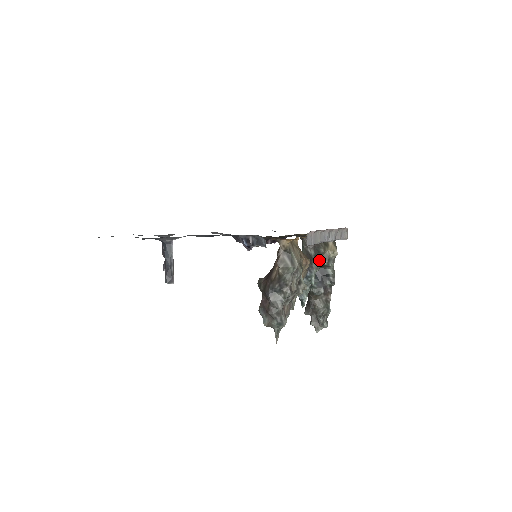
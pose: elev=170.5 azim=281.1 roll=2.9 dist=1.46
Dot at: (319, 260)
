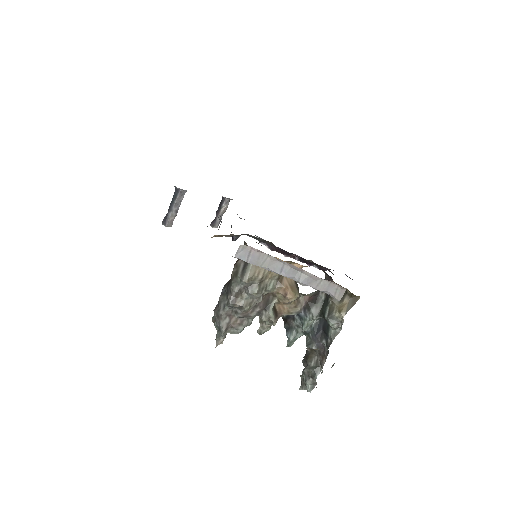
Dot at: (323, 309)
